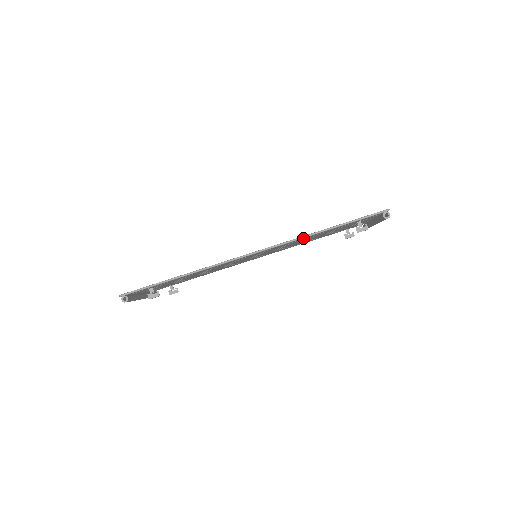
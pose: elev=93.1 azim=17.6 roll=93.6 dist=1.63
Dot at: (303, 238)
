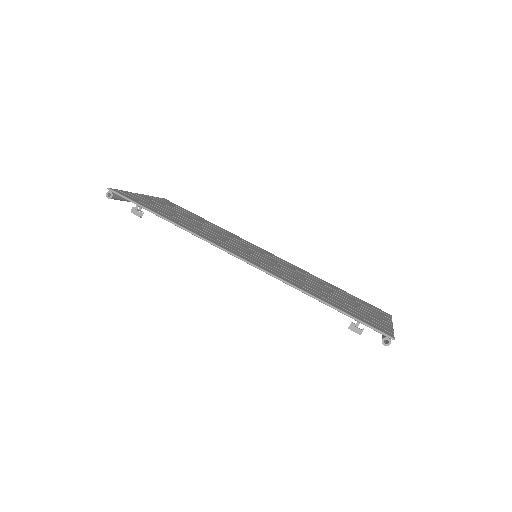
Dot at: (294, 286)
